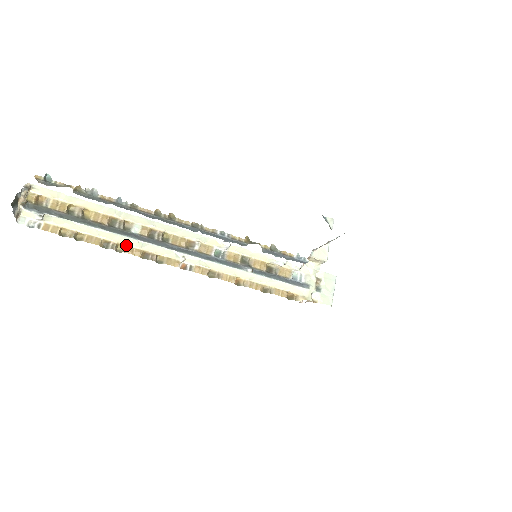
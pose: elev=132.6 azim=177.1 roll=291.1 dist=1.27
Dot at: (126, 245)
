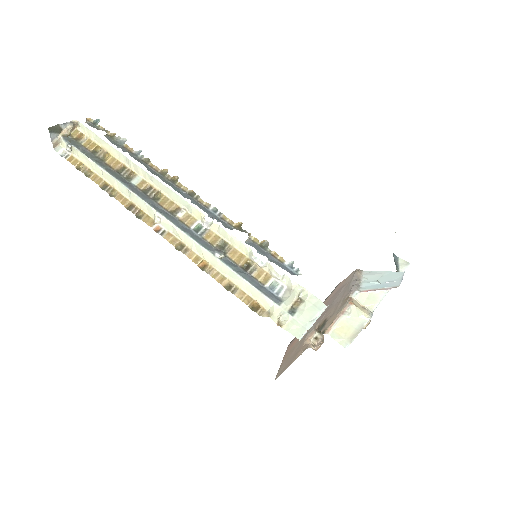
Dot at: (120, 192)
